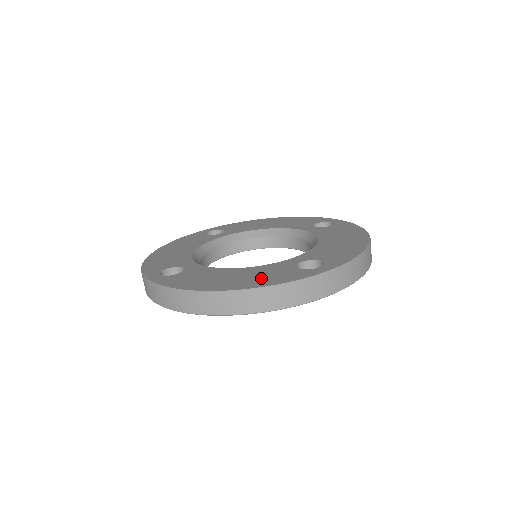
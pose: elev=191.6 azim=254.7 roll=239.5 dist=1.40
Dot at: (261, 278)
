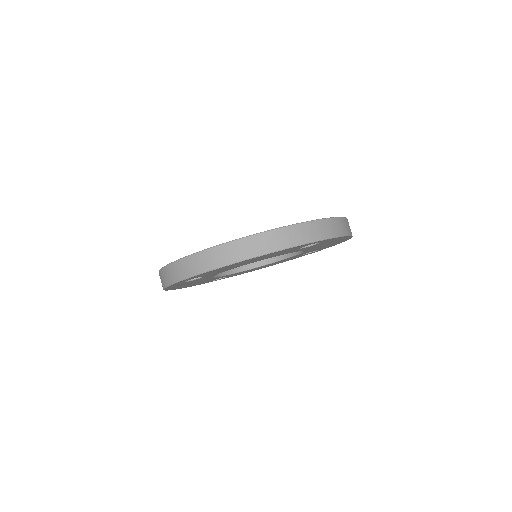
Dot at: occluded
